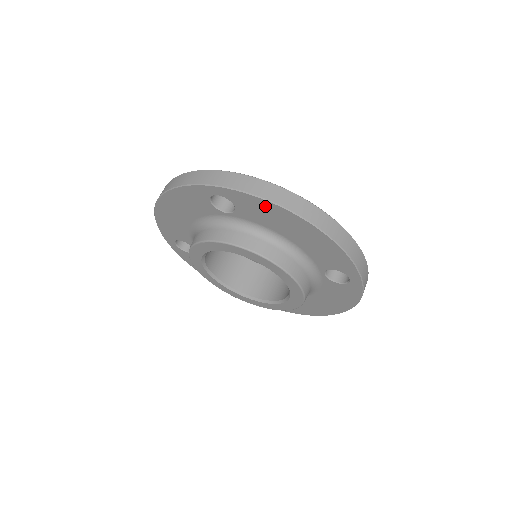
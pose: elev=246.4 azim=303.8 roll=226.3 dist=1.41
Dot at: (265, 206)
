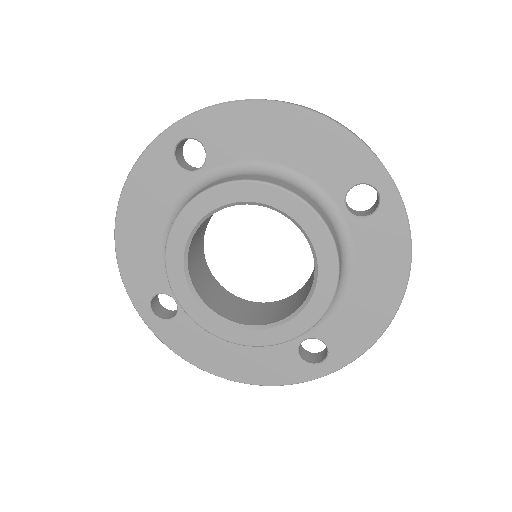
Dot at: (236, 115)
